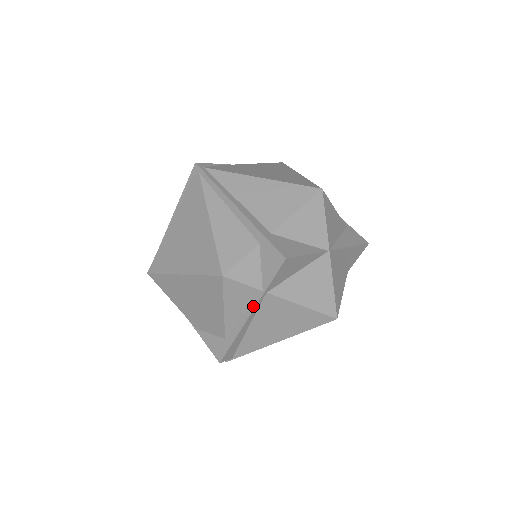
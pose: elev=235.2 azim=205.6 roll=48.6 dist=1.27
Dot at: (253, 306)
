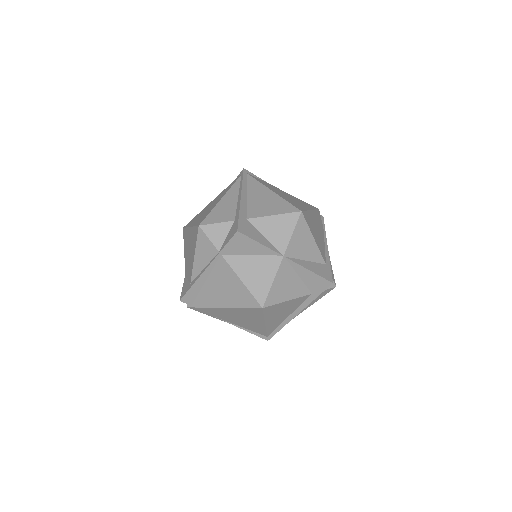
Dot at: (211, 262)
